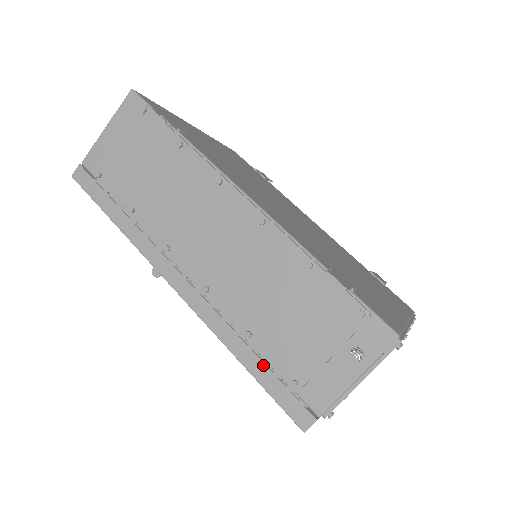
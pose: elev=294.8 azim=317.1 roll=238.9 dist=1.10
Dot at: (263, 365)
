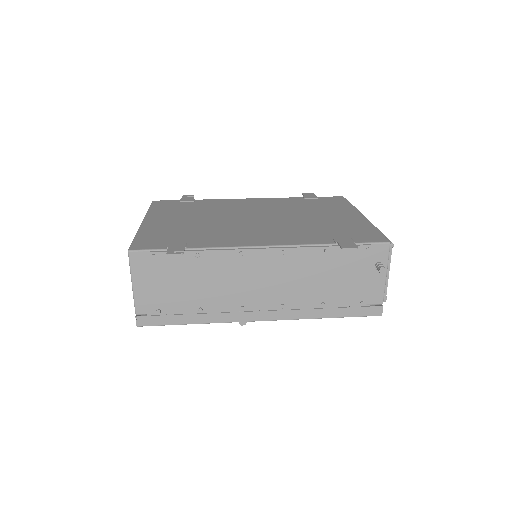
Dot at: (340, 309)
